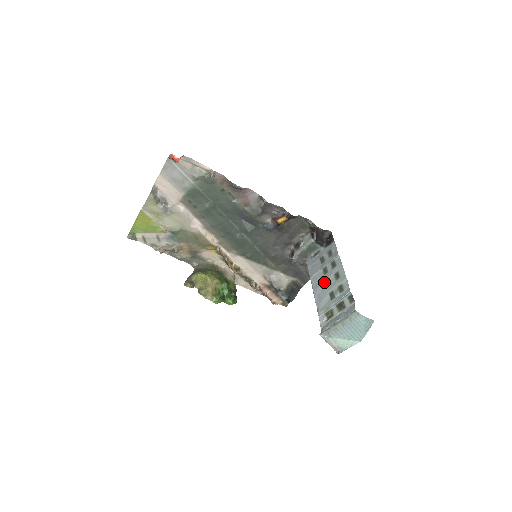
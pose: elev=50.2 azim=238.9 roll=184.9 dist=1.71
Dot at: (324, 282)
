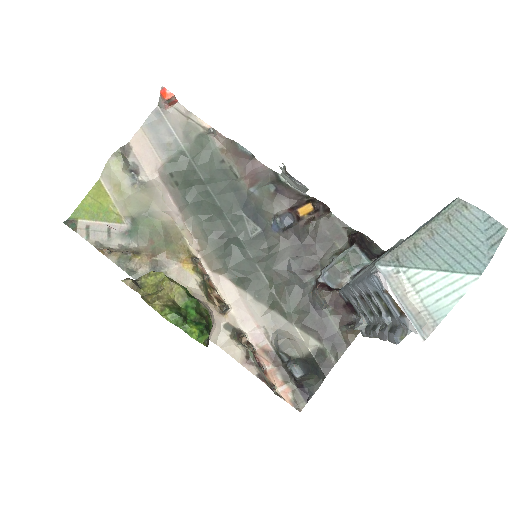
Dot at: occluded
